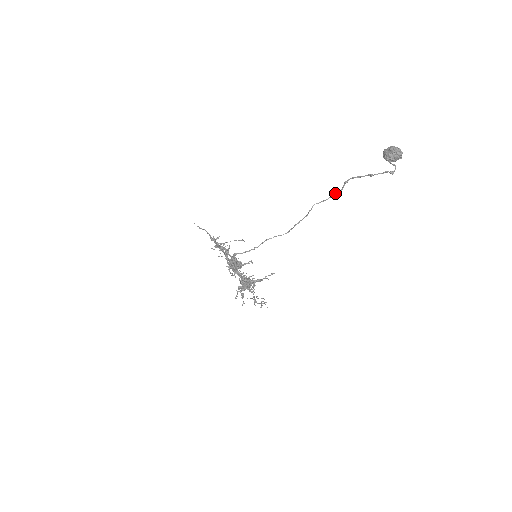
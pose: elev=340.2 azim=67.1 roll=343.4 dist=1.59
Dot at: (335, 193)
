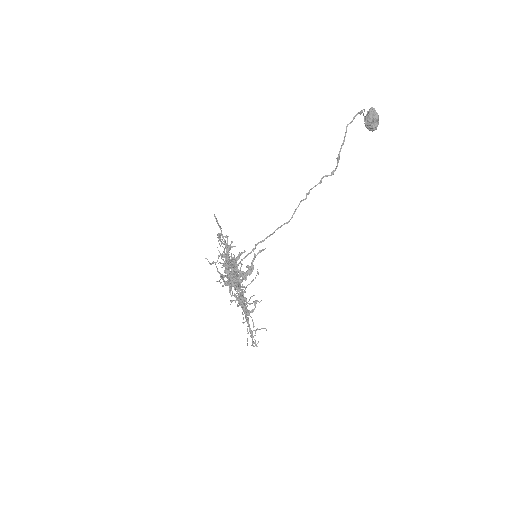
Dot at: (331, 172)
